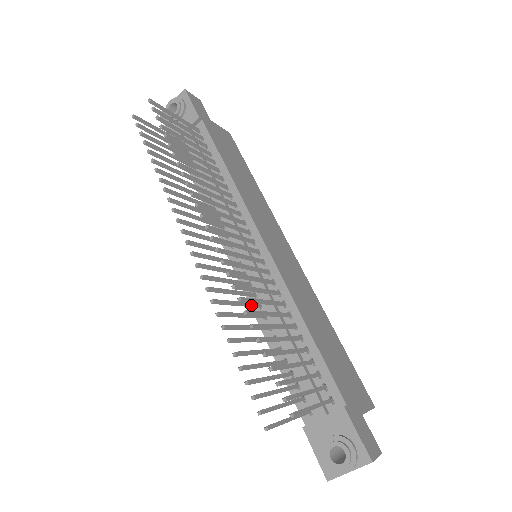
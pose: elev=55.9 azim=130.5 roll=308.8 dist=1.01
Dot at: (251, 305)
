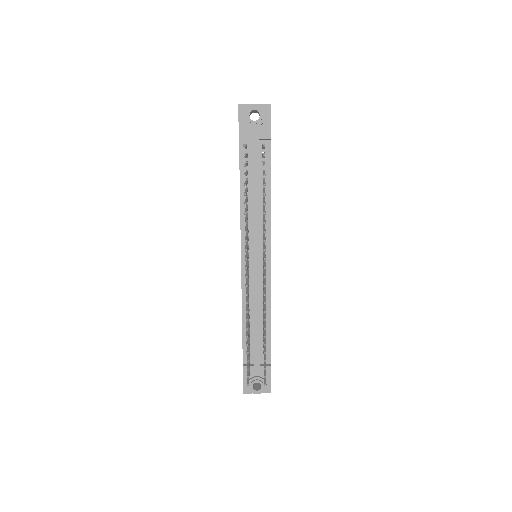
Dot at: occluded
